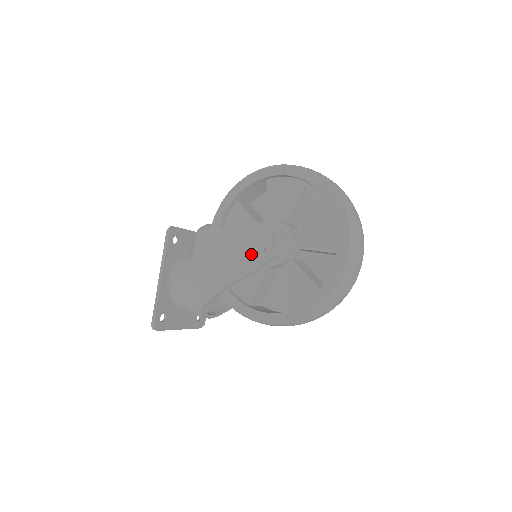
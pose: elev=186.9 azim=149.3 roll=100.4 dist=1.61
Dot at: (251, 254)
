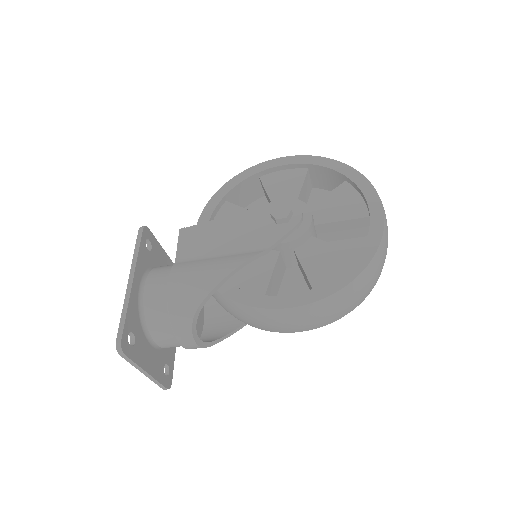
Dot at: (262, 232)
